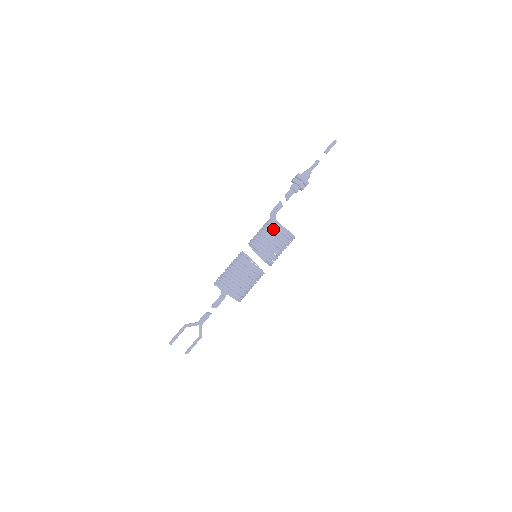
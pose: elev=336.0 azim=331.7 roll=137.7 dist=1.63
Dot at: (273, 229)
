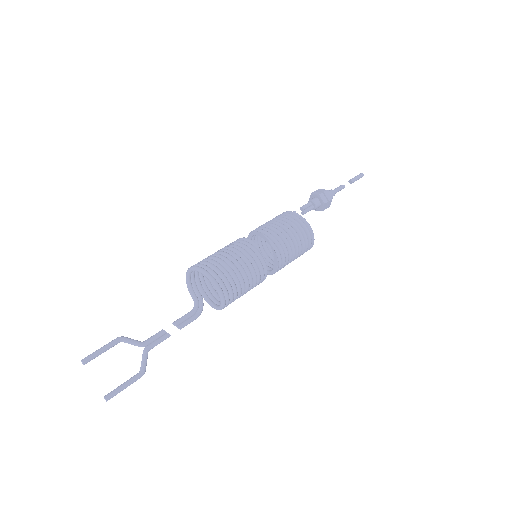
Dot at: (284, 215)
